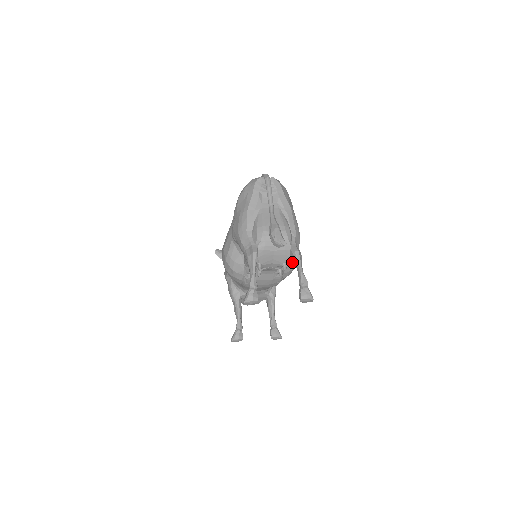
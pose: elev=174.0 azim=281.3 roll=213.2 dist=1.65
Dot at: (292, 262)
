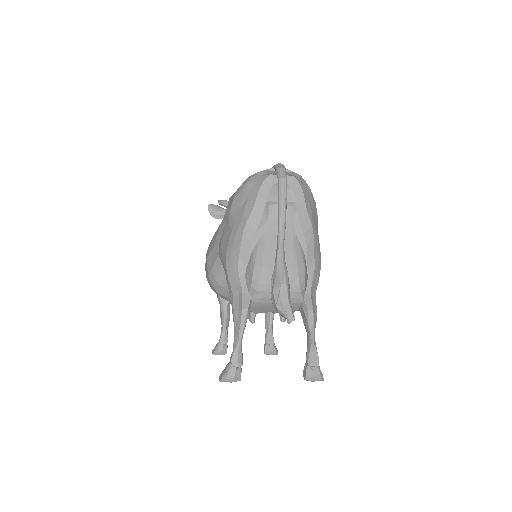
Dot at: occluded
